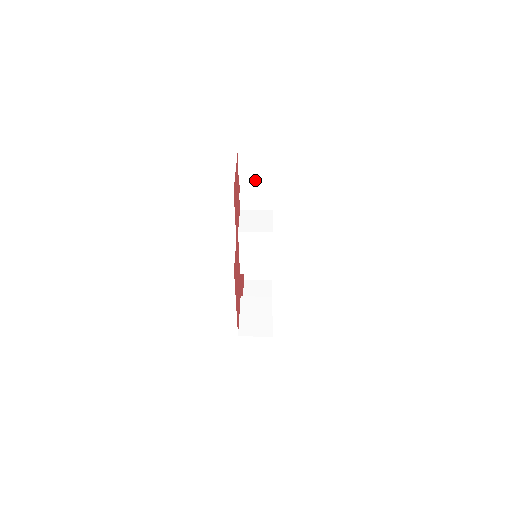
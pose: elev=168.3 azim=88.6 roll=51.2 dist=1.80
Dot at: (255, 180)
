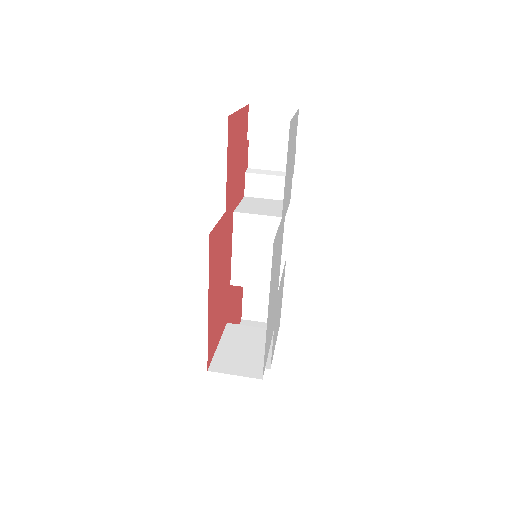
Dot at: (270, 154)
